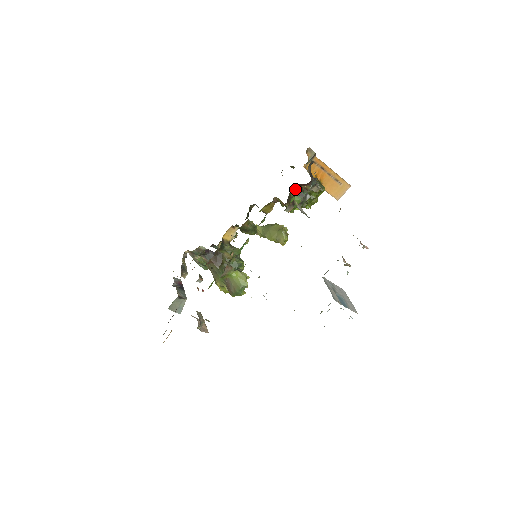
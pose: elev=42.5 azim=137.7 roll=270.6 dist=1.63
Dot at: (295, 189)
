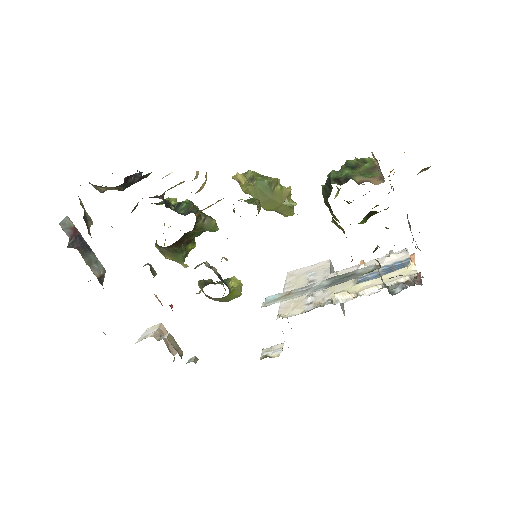
Dot at: (369, 213)
